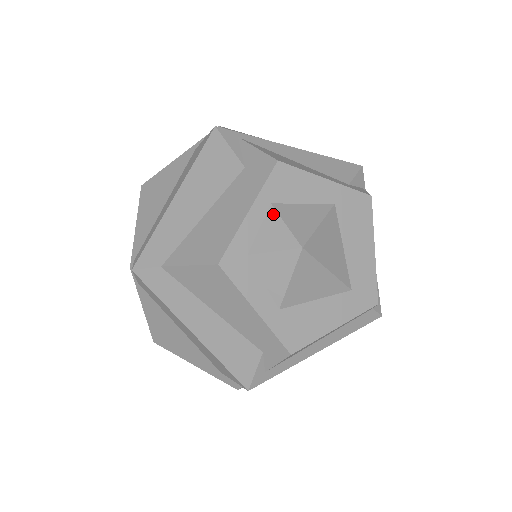
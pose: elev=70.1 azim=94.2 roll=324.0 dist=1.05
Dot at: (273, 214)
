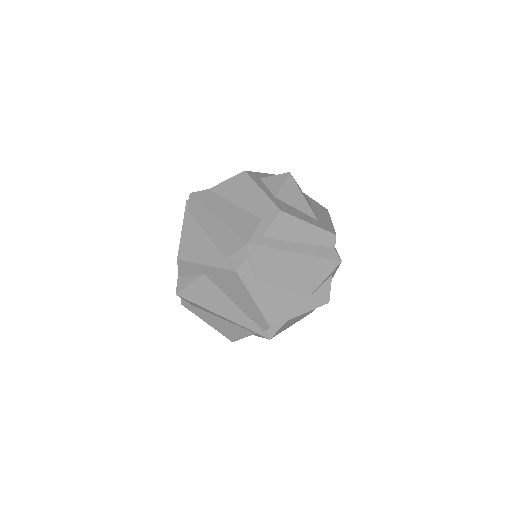
Dot at: occluded
